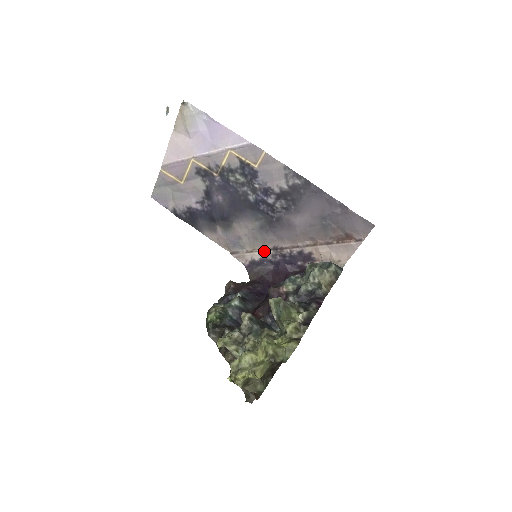
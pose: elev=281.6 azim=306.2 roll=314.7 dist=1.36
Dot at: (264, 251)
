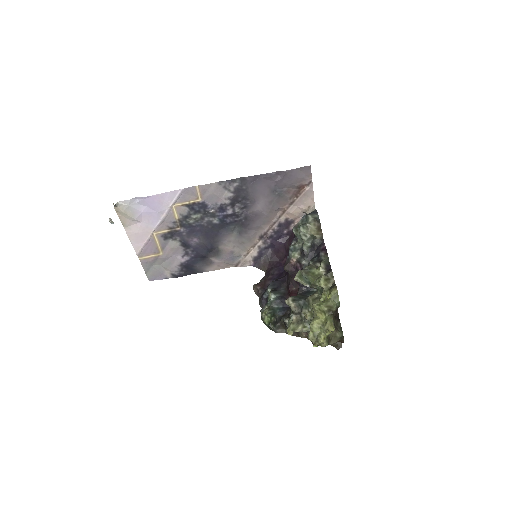
Dot at: (256, 246)
